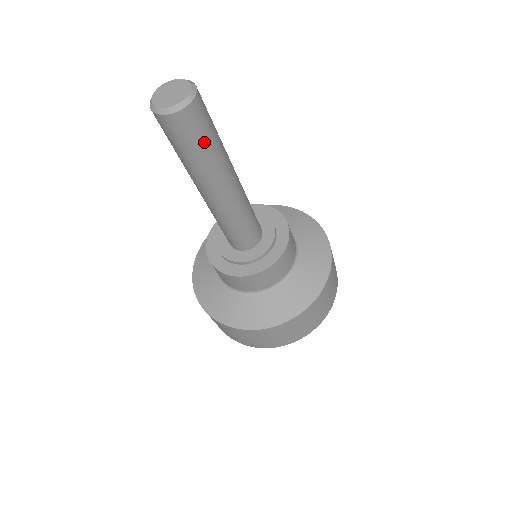
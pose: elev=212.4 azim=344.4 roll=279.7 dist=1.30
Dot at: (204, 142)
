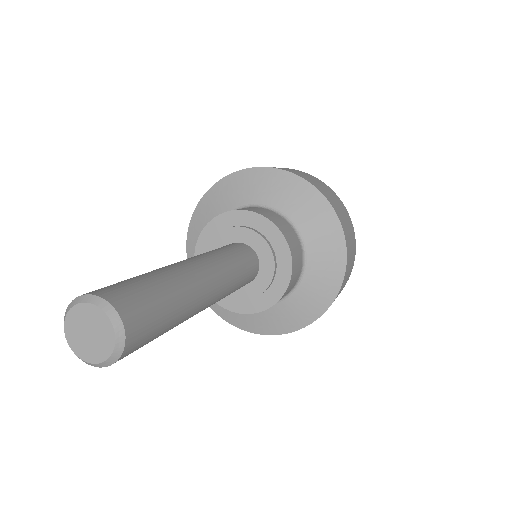
Dot at: occluded
